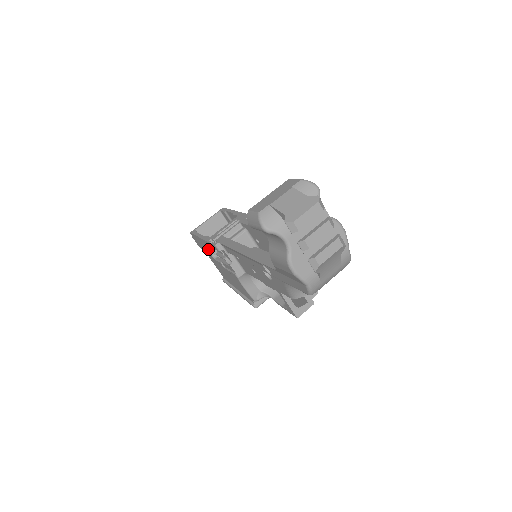
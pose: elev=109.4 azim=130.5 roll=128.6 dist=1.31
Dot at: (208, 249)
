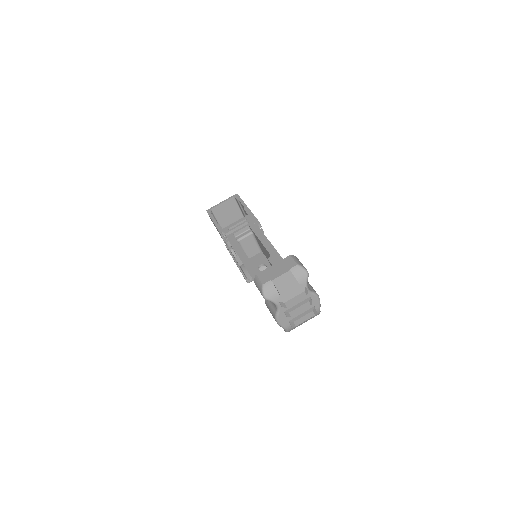
Dot at: (219, 233)
